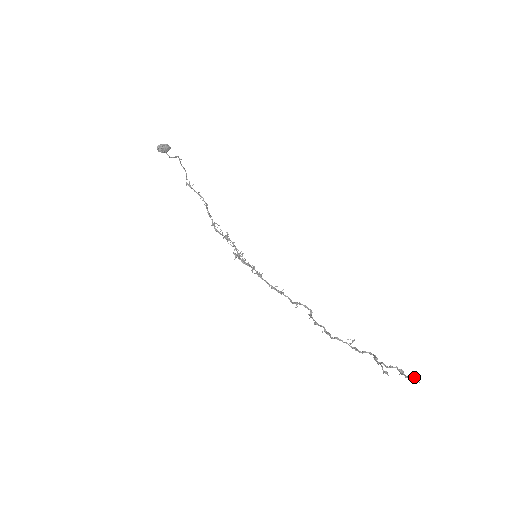
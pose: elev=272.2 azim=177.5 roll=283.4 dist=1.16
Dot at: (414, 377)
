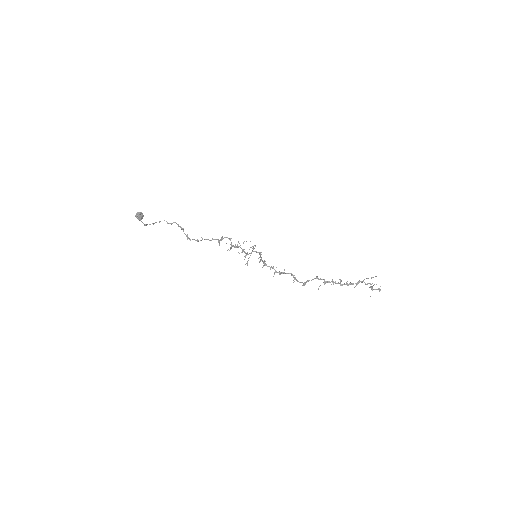
Dot at: (378, 289)
